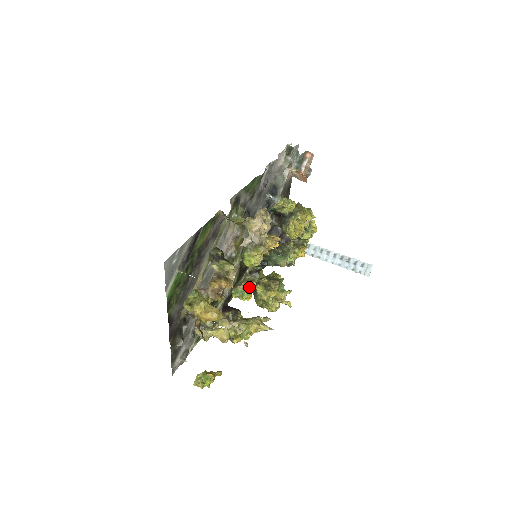
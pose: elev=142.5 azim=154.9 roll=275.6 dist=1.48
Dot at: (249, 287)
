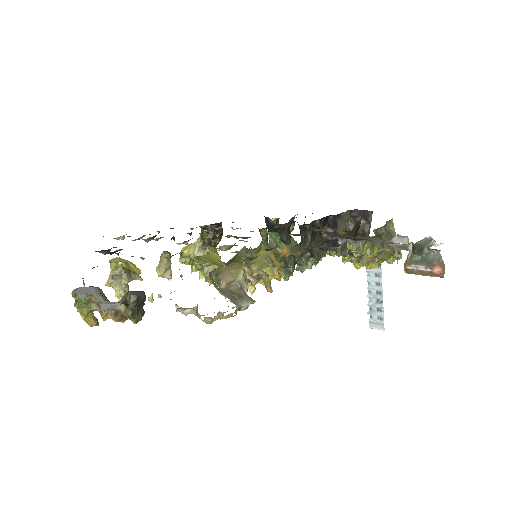
Dot at: (206, 277)
